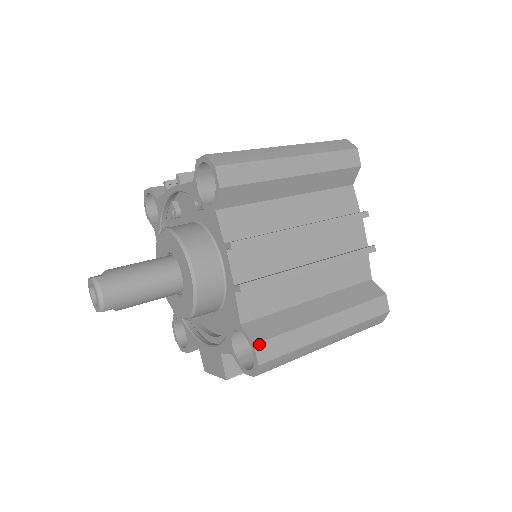
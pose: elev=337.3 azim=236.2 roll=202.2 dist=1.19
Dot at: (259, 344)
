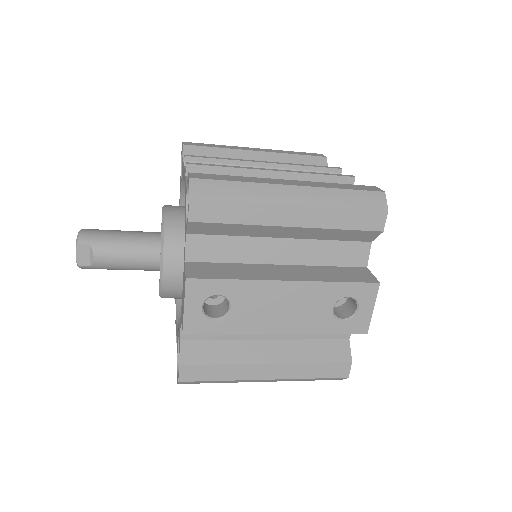
Dot at: (195, 173)
